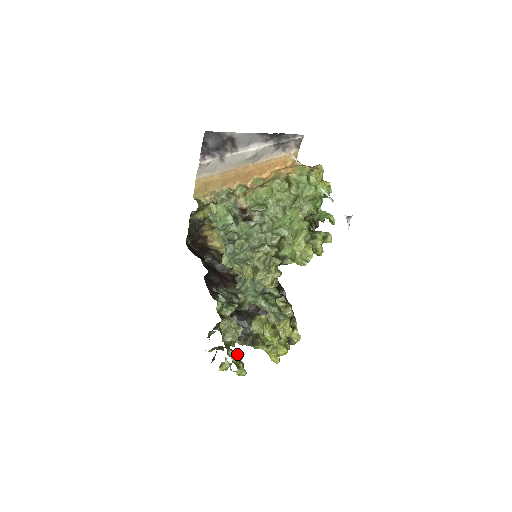
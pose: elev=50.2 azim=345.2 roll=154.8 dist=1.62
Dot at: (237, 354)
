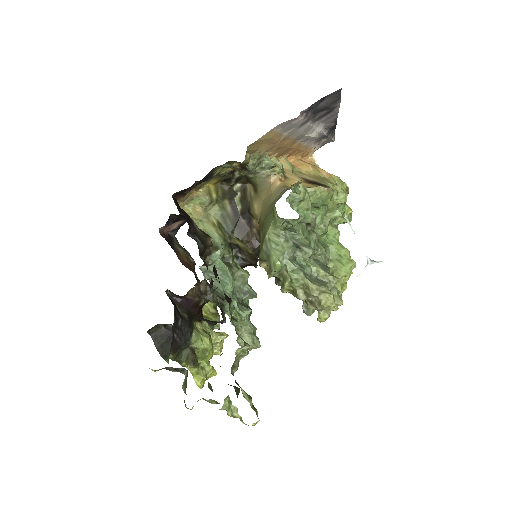
Dot at: (237, 392)
